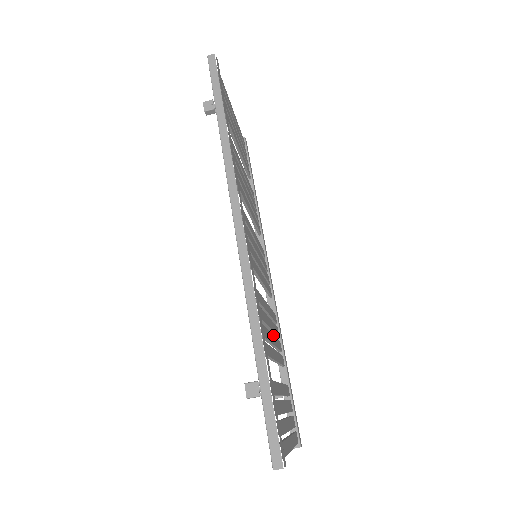
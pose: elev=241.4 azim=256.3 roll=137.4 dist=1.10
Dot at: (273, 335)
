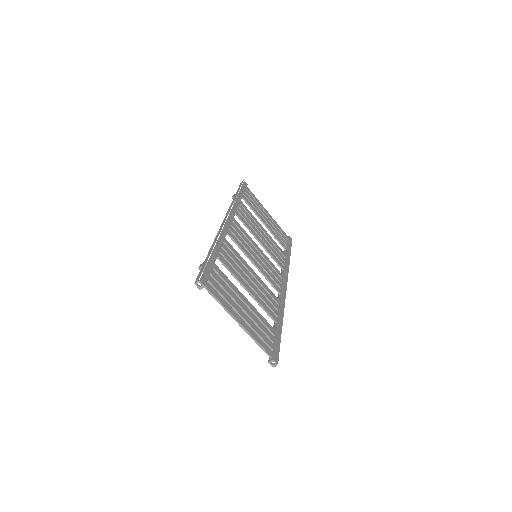
Dot at: (256, 287)
